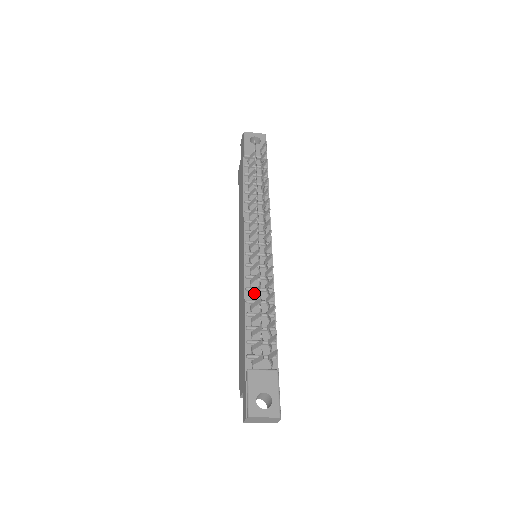
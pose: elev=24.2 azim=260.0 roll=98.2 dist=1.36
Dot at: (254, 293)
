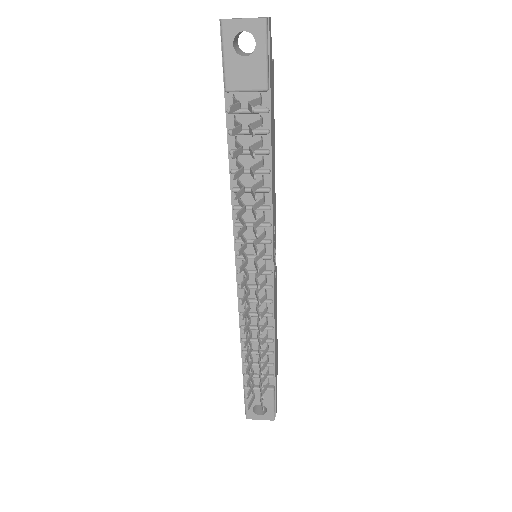
Dot at: occluded
